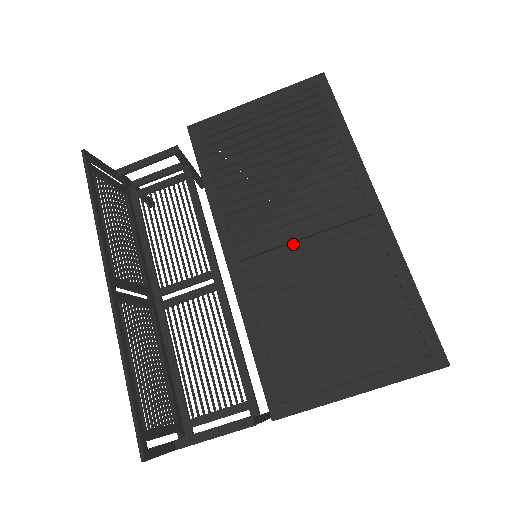
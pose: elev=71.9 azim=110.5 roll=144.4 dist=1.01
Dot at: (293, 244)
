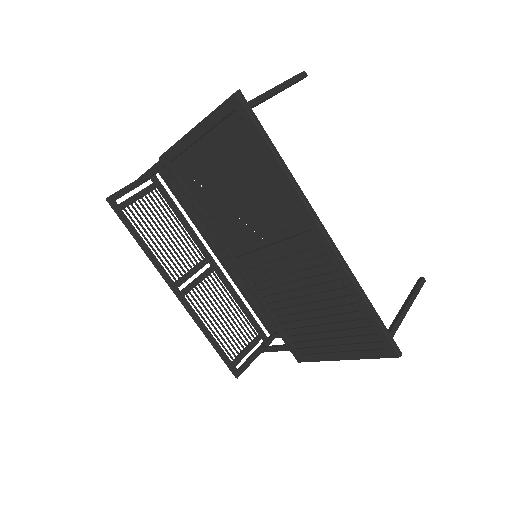
Dot at: (271, 263)
